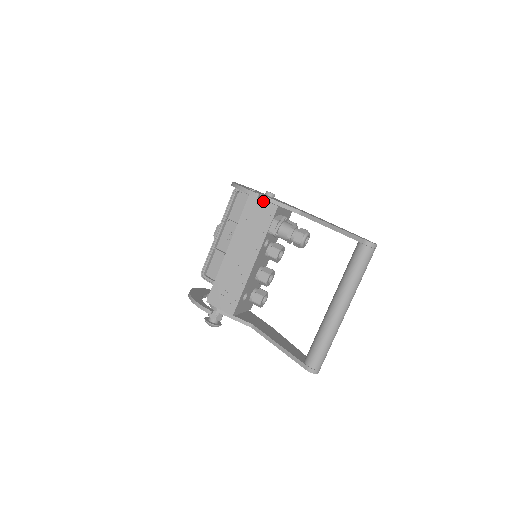
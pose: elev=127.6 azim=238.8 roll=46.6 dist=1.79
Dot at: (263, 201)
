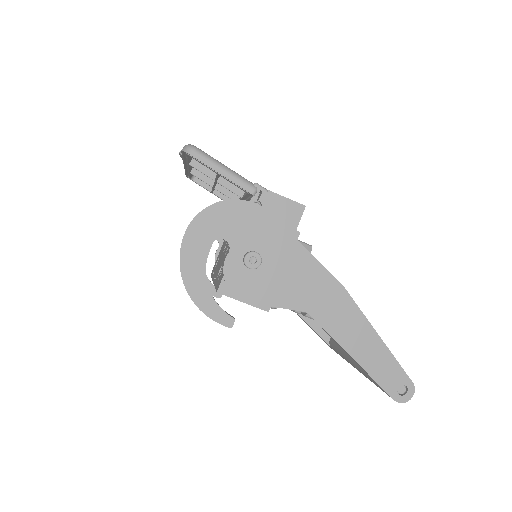
Dot at: occluded
